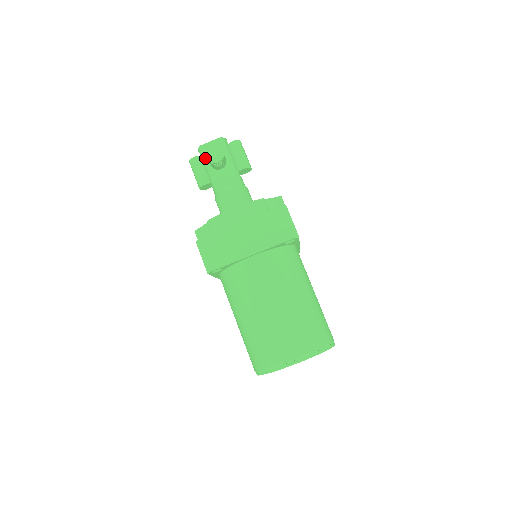
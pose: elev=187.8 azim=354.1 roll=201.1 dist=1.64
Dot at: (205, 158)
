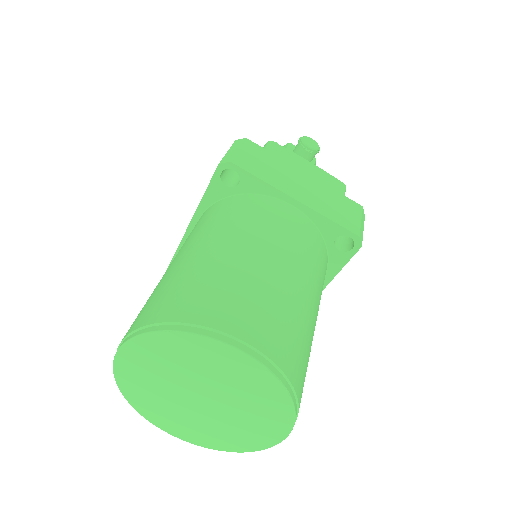
Dot at: occluded
